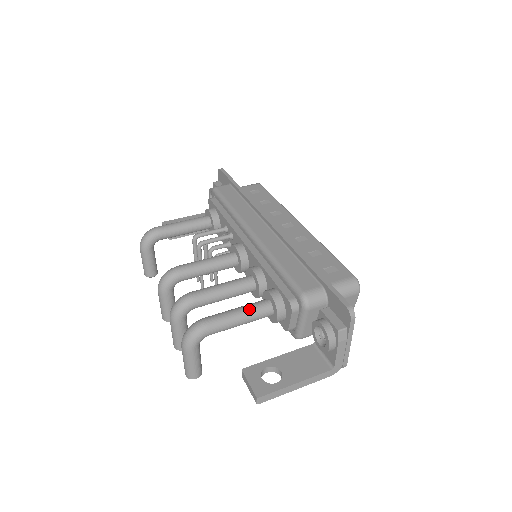
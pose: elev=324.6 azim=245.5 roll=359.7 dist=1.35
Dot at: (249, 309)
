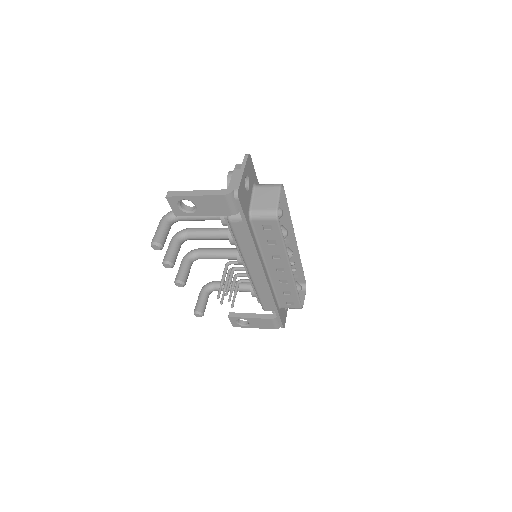
Dot at: occluded
